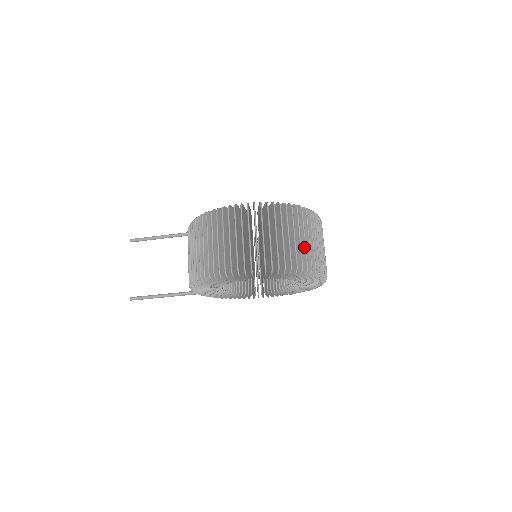
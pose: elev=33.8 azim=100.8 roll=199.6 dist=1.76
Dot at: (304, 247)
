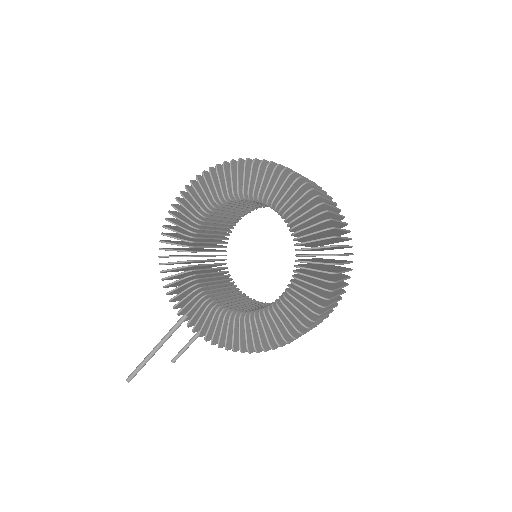
Dot at: occluded
